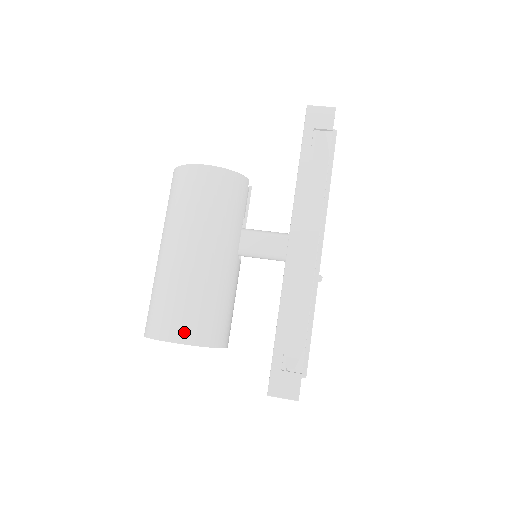
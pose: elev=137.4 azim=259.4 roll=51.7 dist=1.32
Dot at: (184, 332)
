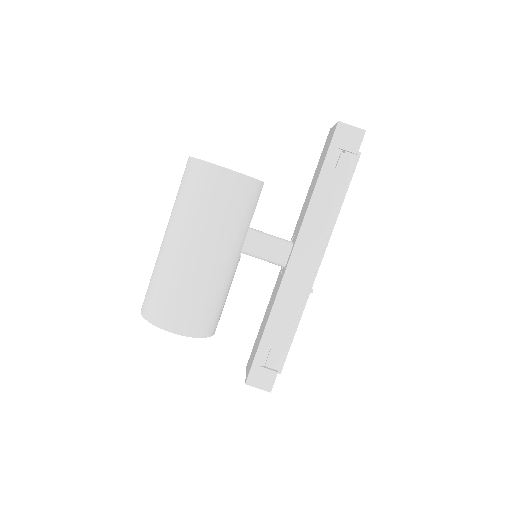
Dot at: (181, 325)
